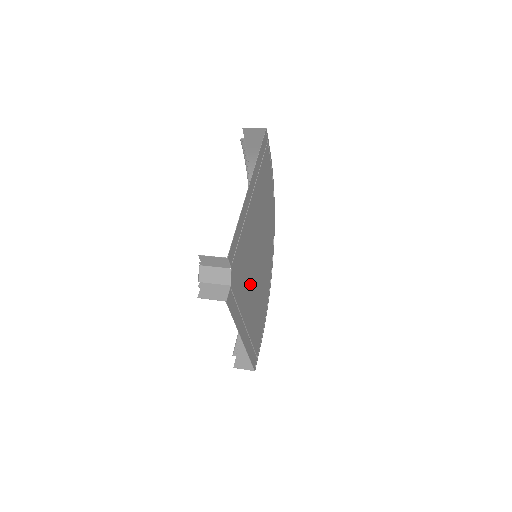
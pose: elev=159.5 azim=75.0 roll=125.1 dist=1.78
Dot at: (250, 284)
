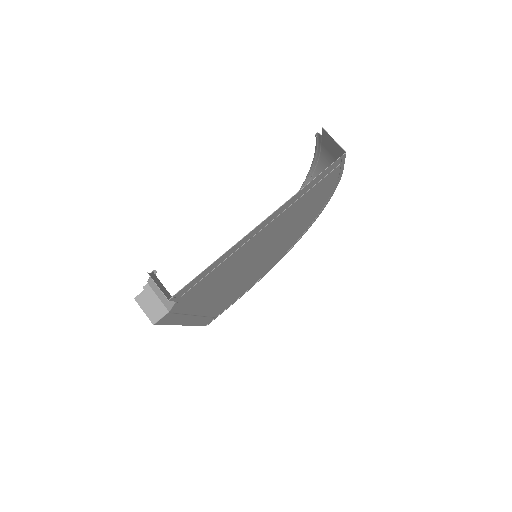
Dot at: (222, 287)
